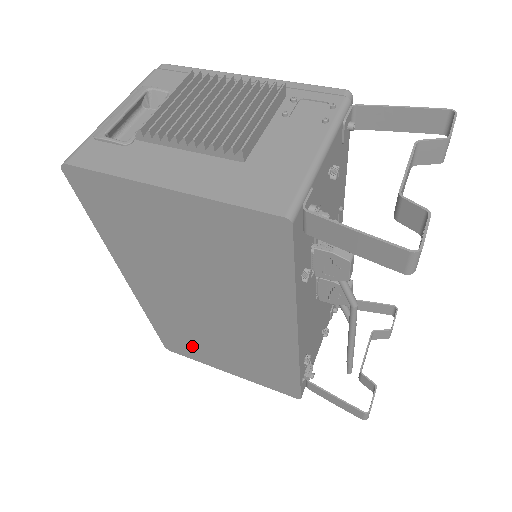
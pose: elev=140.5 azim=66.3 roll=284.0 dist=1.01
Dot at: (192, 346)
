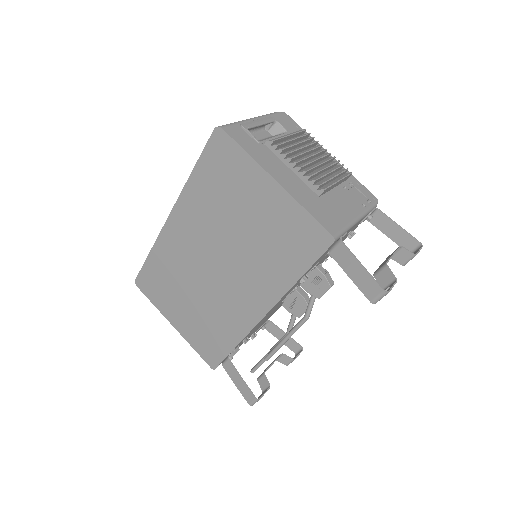
Dot at: (164, 289)
